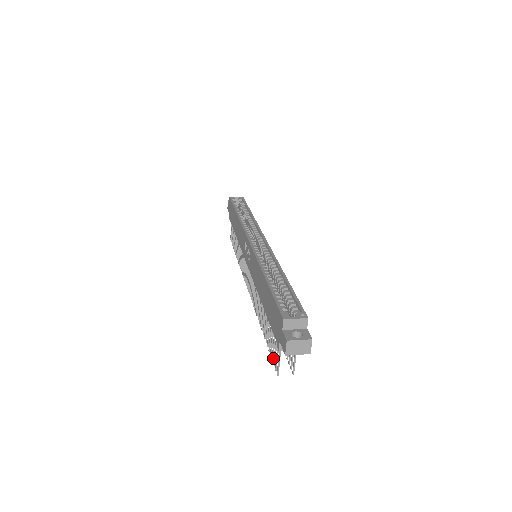
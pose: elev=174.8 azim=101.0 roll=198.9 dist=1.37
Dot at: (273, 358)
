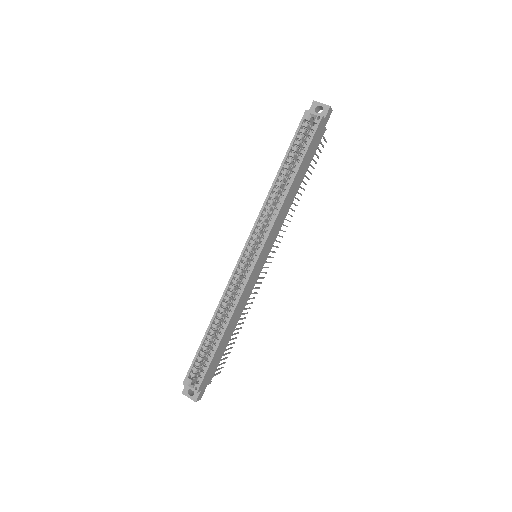
Dot at: occluded
